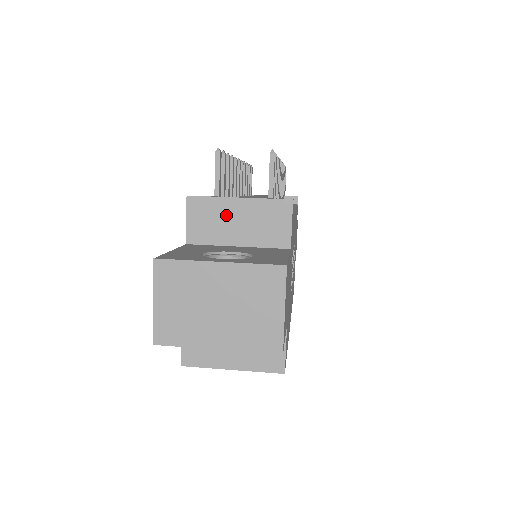
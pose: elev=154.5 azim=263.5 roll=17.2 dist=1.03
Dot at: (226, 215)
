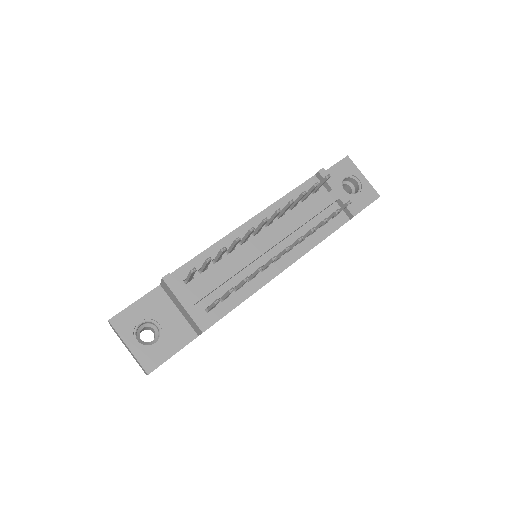
Dot at: (176, 301)
